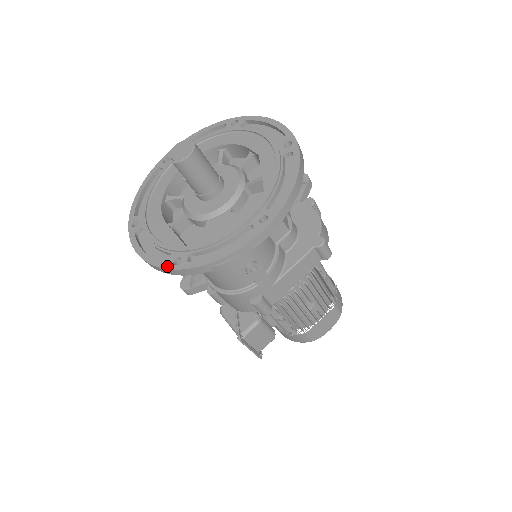
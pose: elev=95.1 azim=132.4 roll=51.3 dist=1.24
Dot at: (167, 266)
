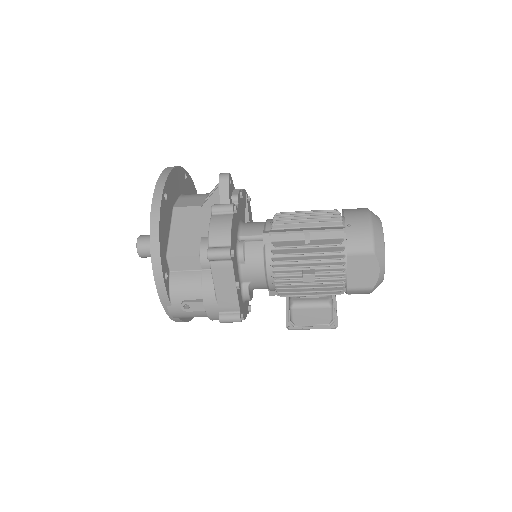
Dot at: occluded
